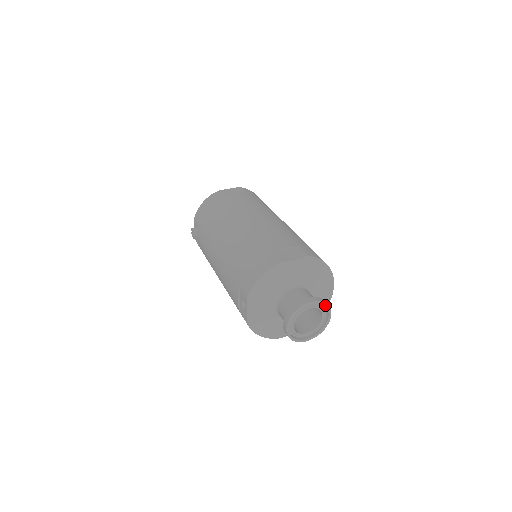
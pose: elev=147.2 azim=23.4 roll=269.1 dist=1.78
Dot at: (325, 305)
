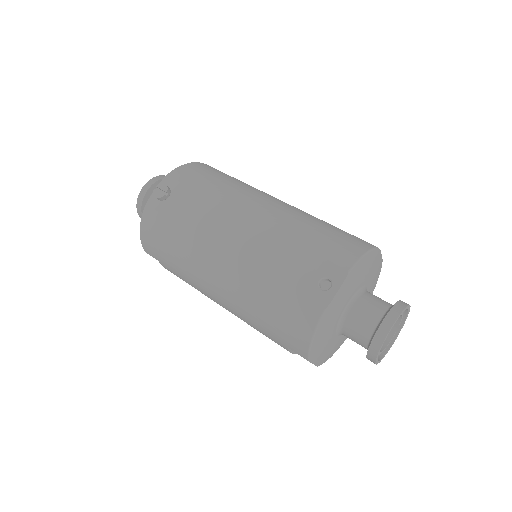
Dot at: occluded
